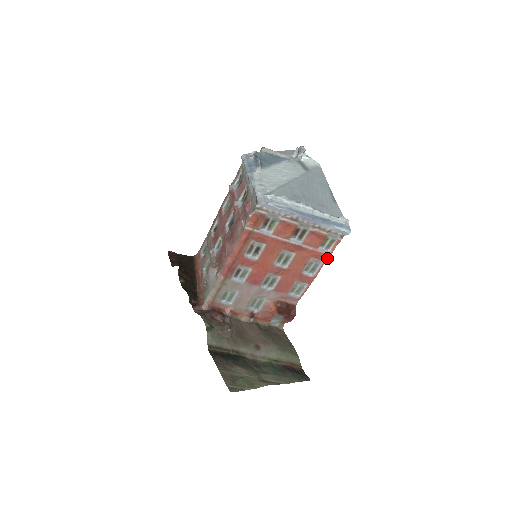
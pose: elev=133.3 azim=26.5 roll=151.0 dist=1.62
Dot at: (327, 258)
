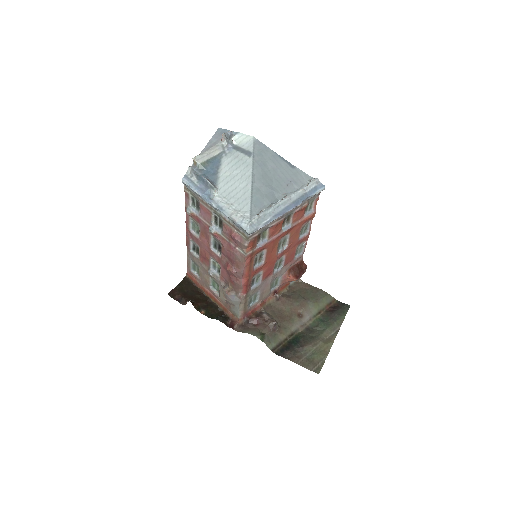
Dot at: (313, 216)
